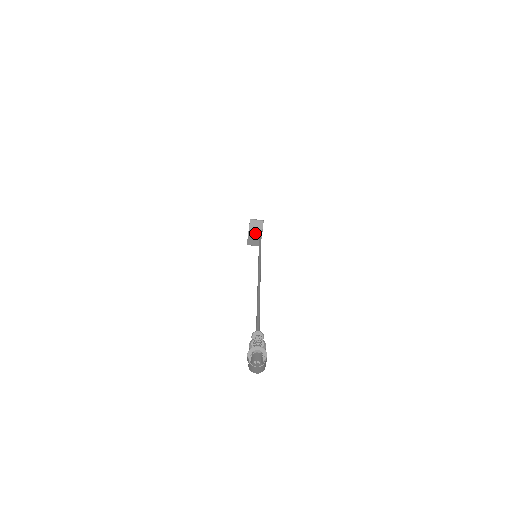
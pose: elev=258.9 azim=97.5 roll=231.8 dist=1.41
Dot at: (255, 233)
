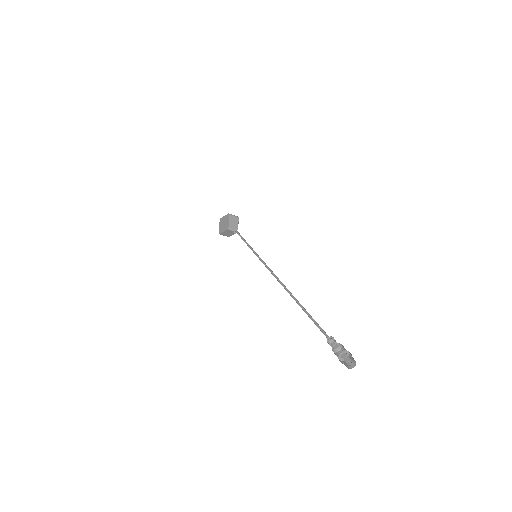
Dot at: (233, 227)
